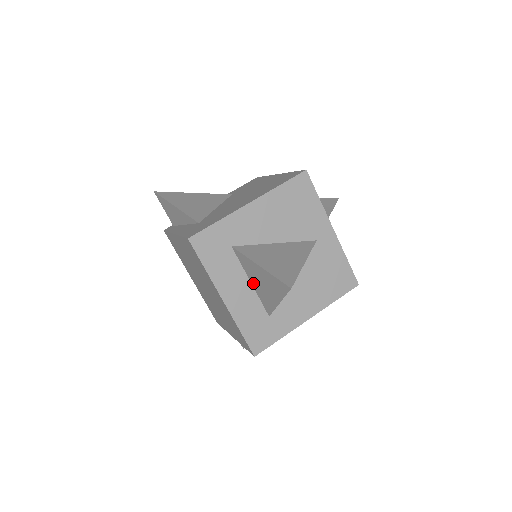
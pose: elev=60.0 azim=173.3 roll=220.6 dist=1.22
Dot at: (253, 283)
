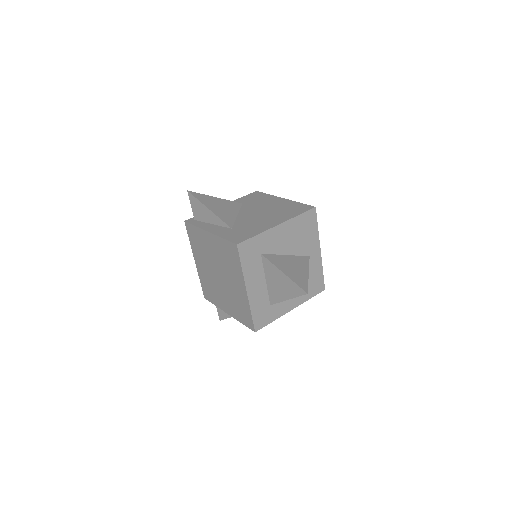
Dot at: (268, 281)
